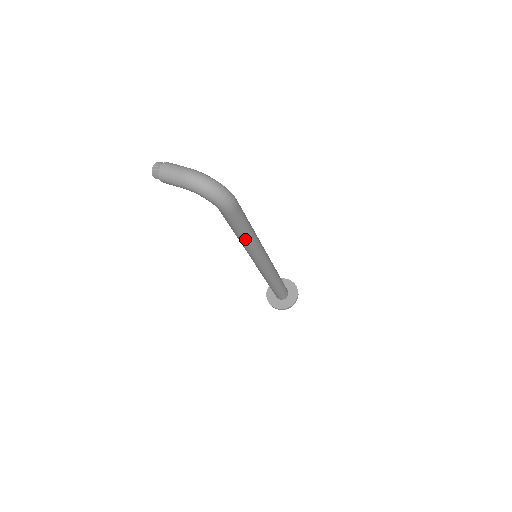
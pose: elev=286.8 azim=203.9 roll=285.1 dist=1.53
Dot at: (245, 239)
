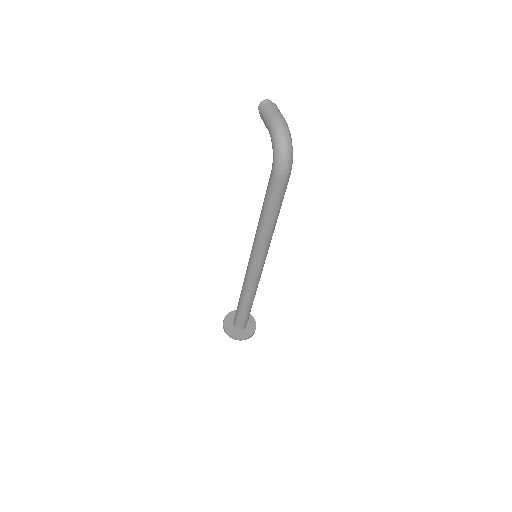
Dot at: (264, 219)
